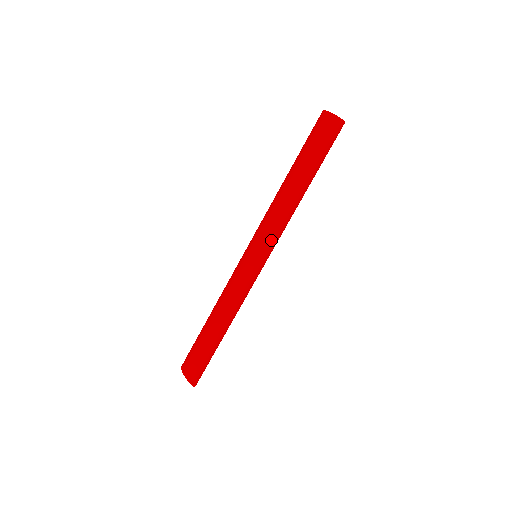
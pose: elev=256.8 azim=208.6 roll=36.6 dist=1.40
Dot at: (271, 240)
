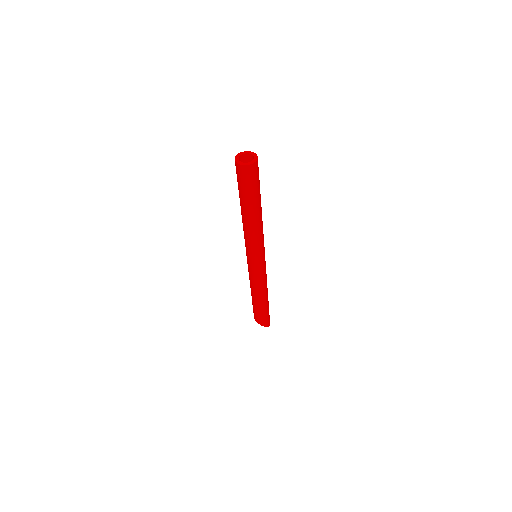
Dot at: (253, 251)
